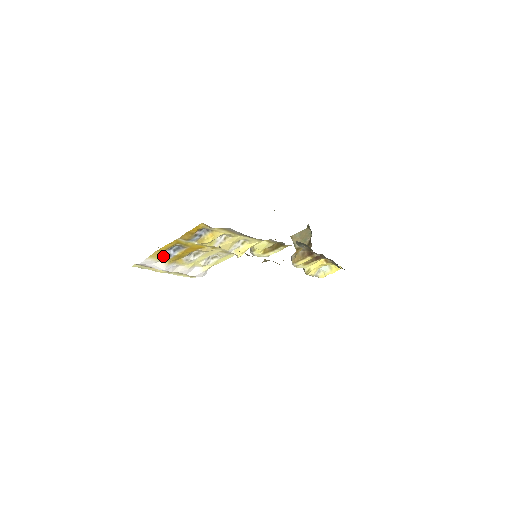
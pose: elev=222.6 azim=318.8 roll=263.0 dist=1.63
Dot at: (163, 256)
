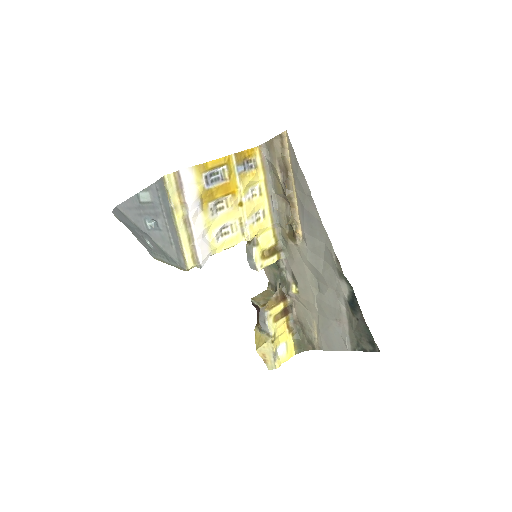
Dot at: (204, 177)
